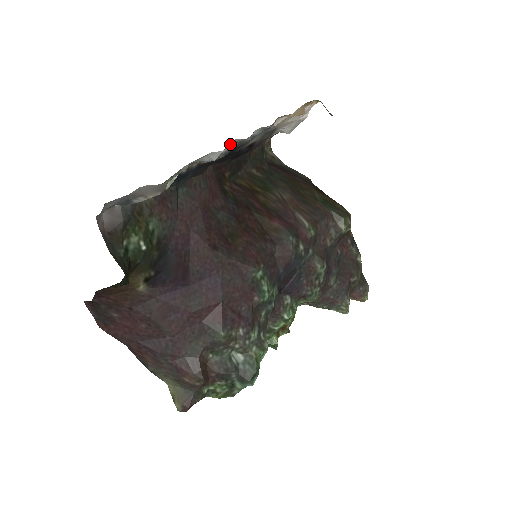
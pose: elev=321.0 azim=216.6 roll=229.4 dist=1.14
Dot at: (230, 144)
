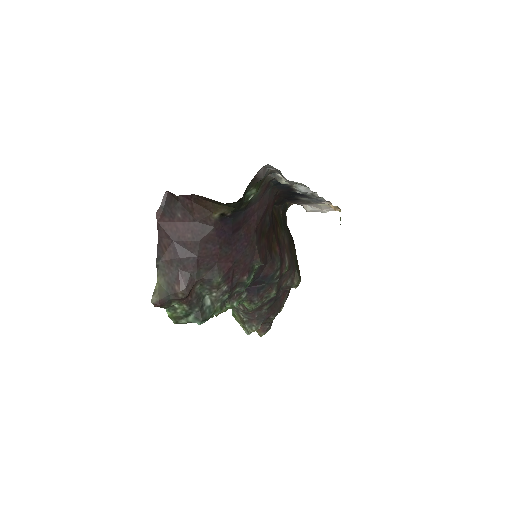
Dot at: occluded
